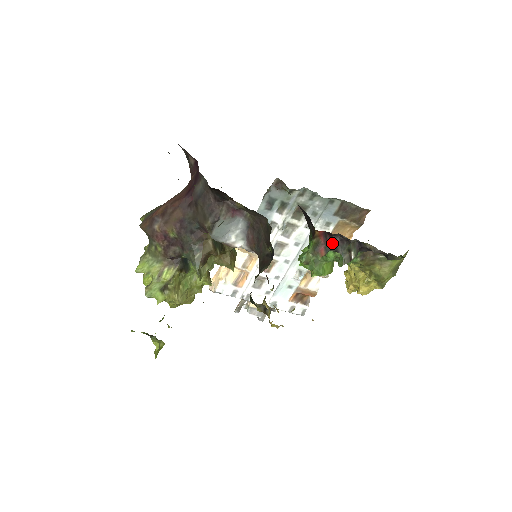
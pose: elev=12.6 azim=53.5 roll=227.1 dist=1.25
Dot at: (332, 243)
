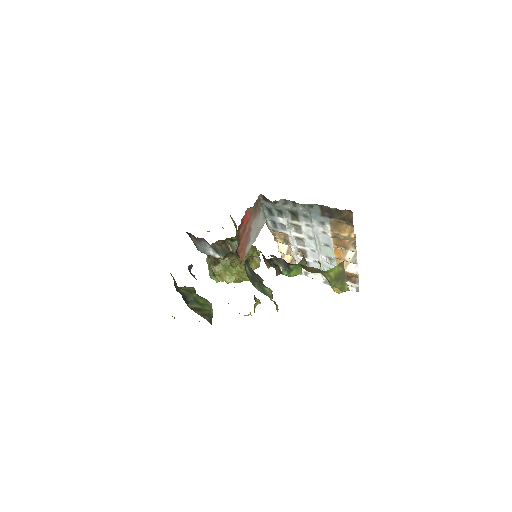
Dot at: occluded
